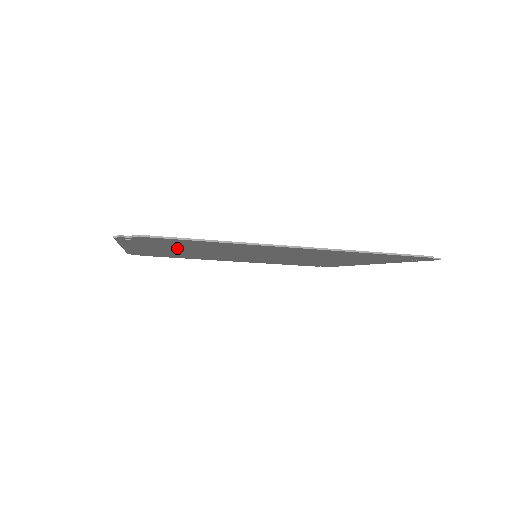
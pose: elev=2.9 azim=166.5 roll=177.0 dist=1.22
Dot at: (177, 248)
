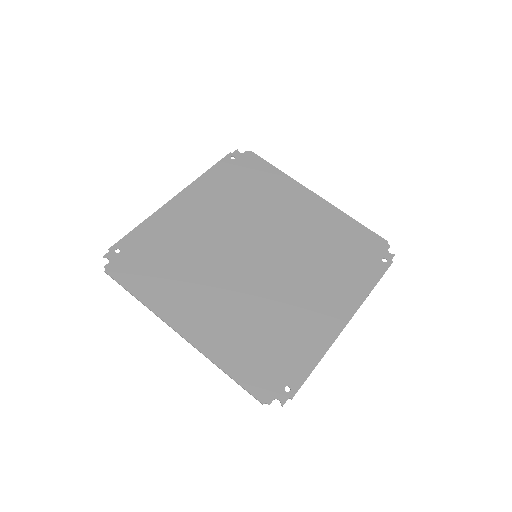
Dot at: (180, 239)
